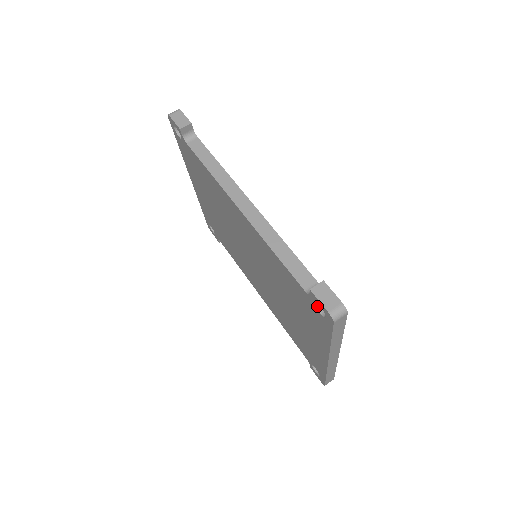
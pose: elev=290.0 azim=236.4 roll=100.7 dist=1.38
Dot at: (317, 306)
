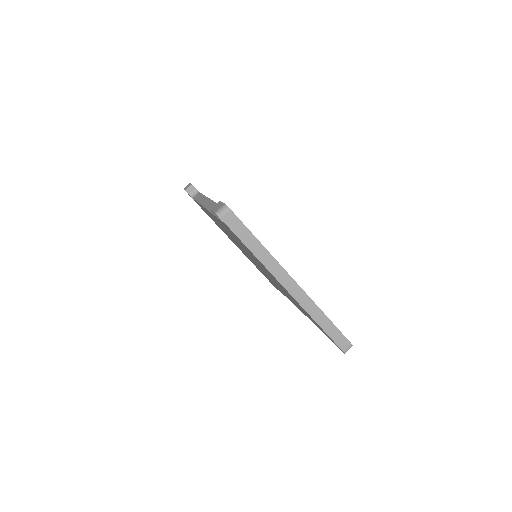
Dot at: occluded
